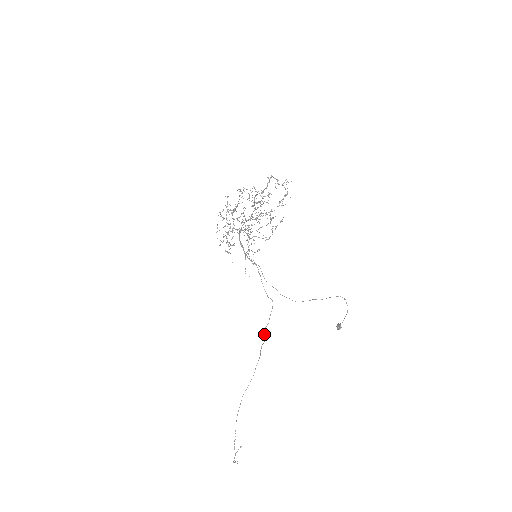
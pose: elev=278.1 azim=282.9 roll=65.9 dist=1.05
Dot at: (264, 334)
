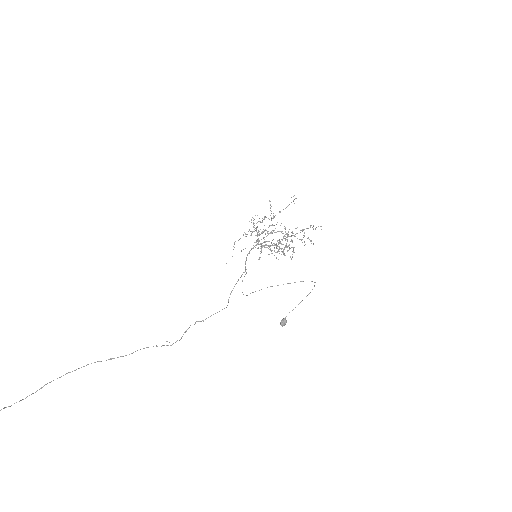
Dot at: (187, 329)
